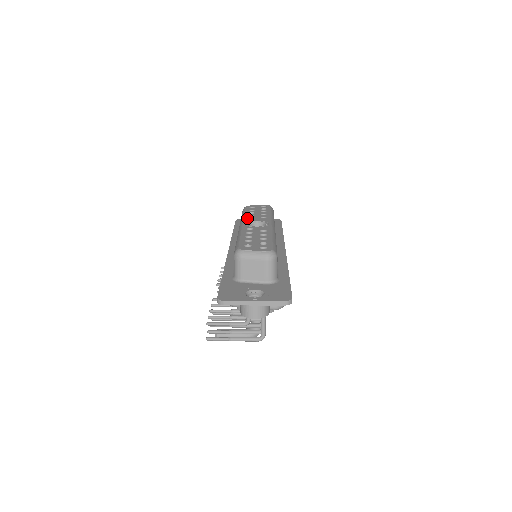
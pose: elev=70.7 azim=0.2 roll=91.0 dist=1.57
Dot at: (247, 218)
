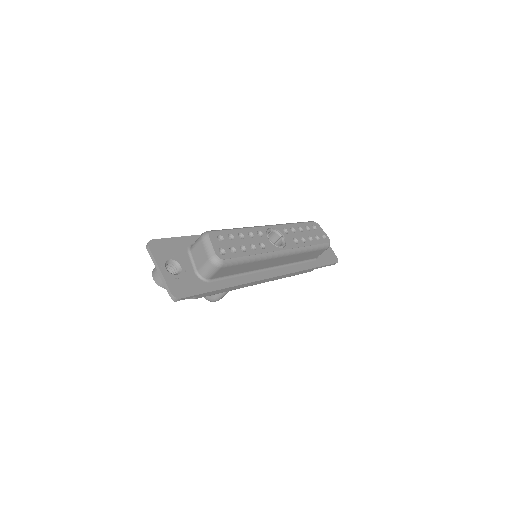
Dot at: (285, 227)
